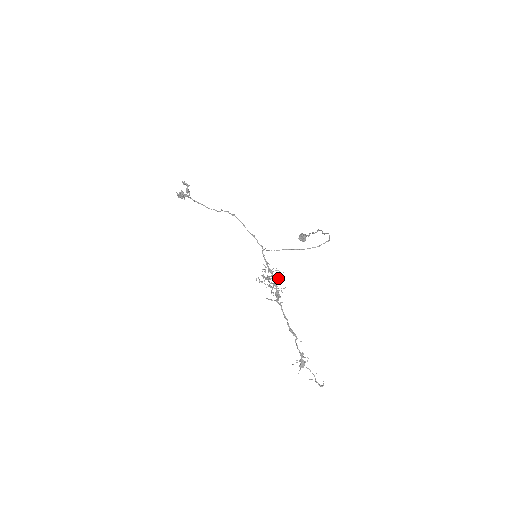
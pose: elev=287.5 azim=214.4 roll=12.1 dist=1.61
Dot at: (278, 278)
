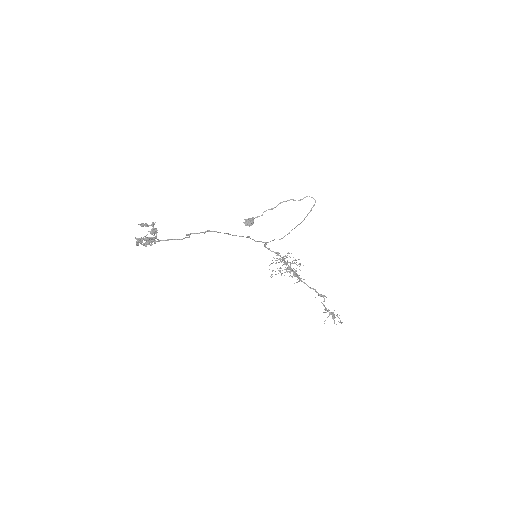
Dot at: (284, 262)
